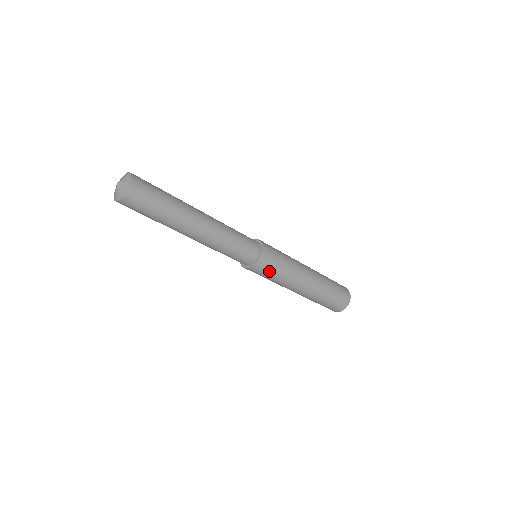
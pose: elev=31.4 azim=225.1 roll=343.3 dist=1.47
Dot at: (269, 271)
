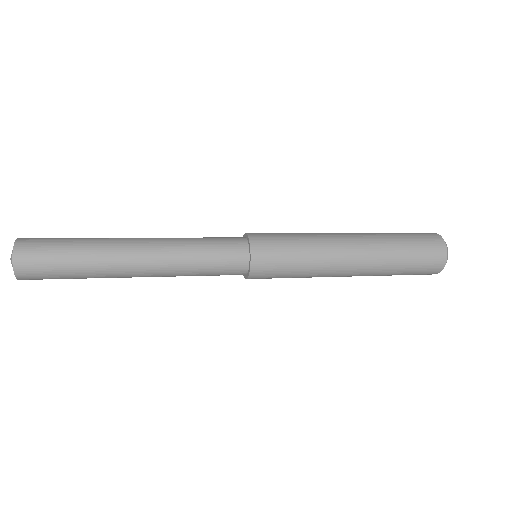
Dot at: (280, 261)
